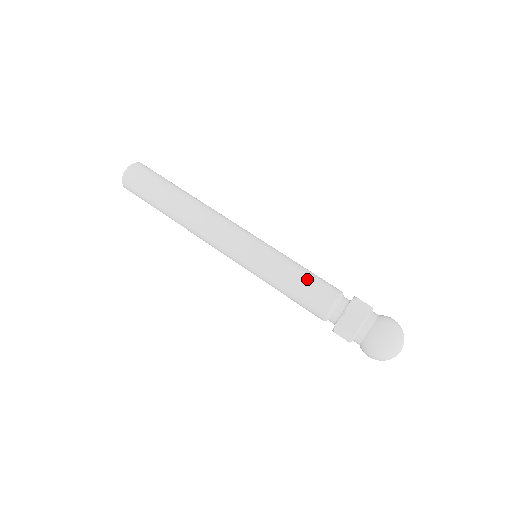
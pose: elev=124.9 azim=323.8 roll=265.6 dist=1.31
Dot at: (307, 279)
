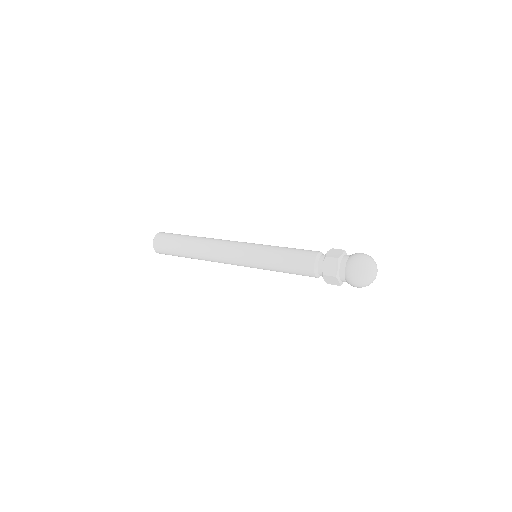
Dot at: (294, 250)
